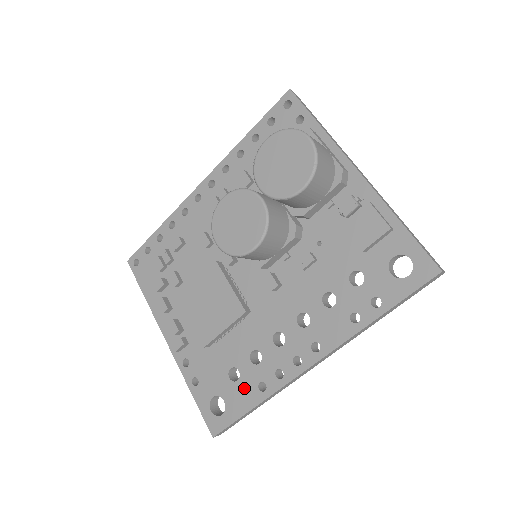
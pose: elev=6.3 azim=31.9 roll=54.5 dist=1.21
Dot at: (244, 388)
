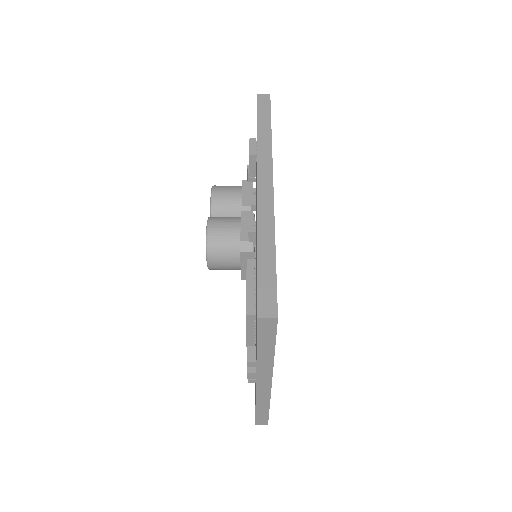
Dot at: occluded
